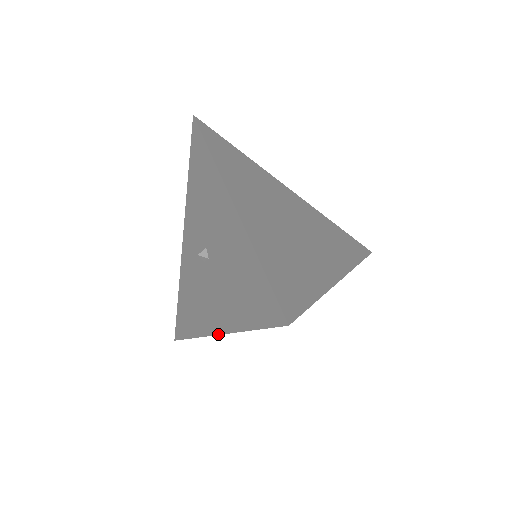
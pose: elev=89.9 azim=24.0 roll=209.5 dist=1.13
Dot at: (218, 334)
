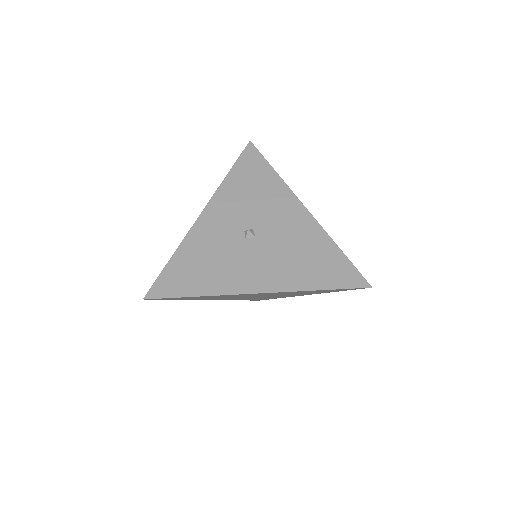
Dot at: (262, 292)
